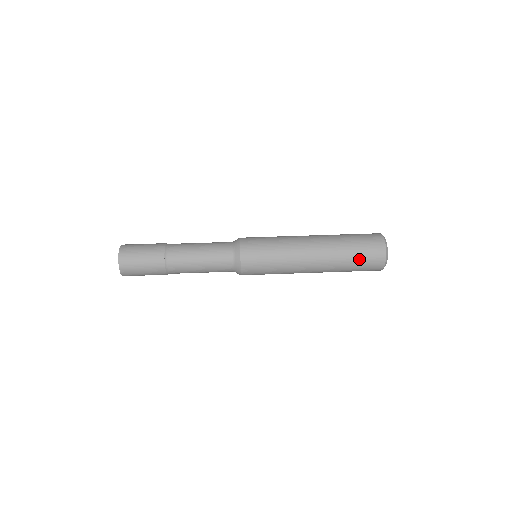
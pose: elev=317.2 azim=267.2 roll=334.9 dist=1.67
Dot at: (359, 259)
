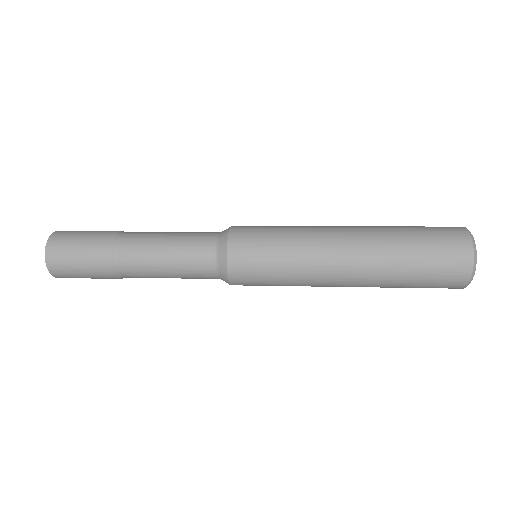
Dot at: (425, 252)
